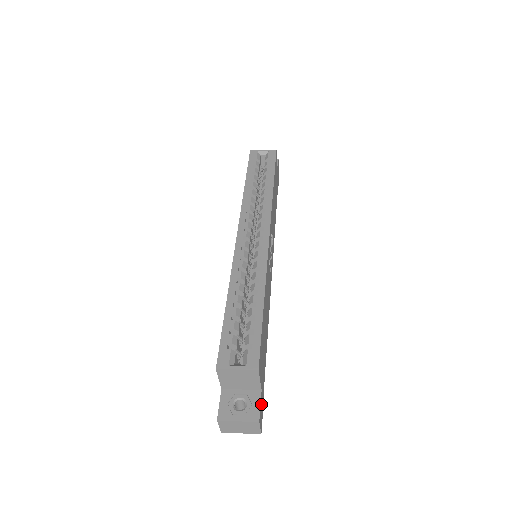
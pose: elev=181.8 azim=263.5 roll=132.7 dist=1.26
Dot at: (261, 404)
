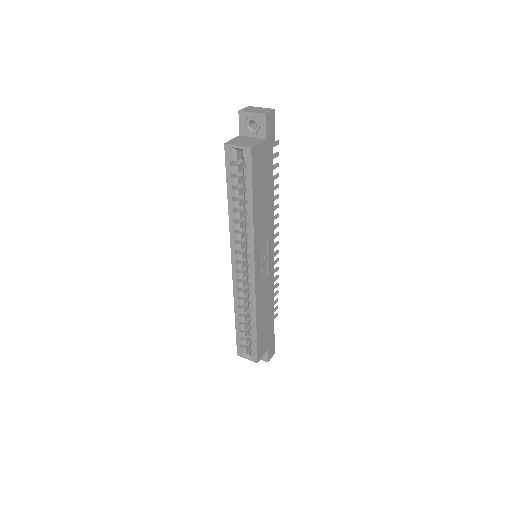
Dot at: (270, 351)
